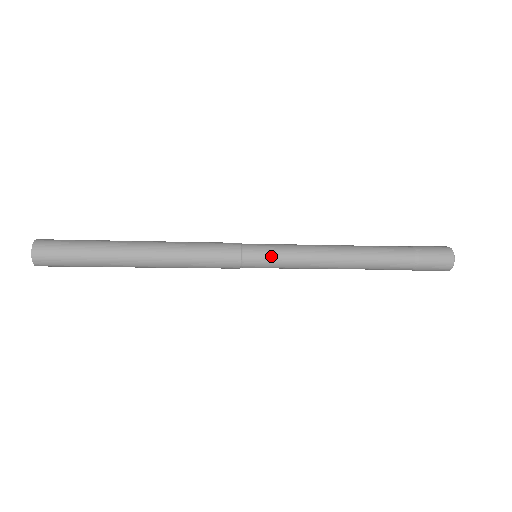
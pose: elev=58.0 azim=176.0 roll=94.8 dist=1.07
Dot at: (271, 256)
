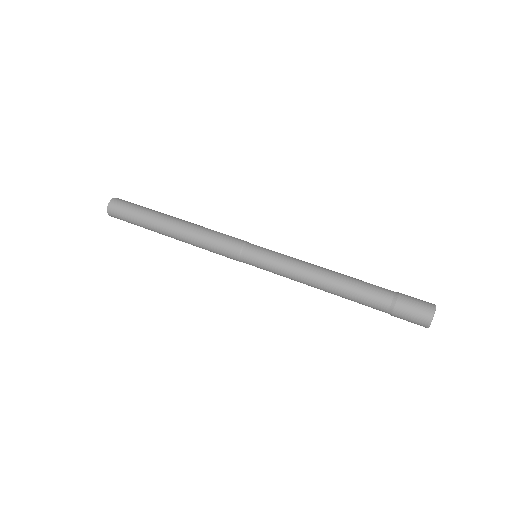
Dot at: (262, 266)
